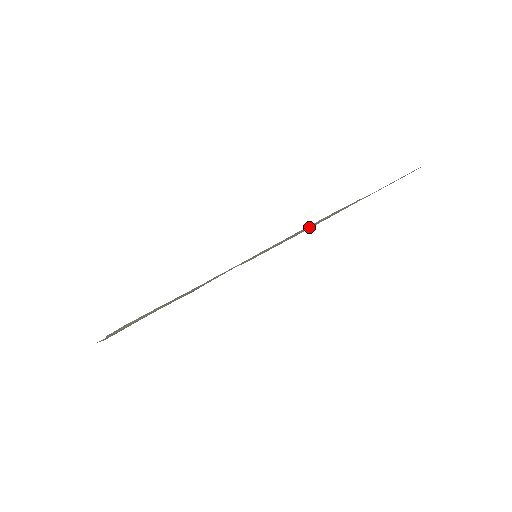
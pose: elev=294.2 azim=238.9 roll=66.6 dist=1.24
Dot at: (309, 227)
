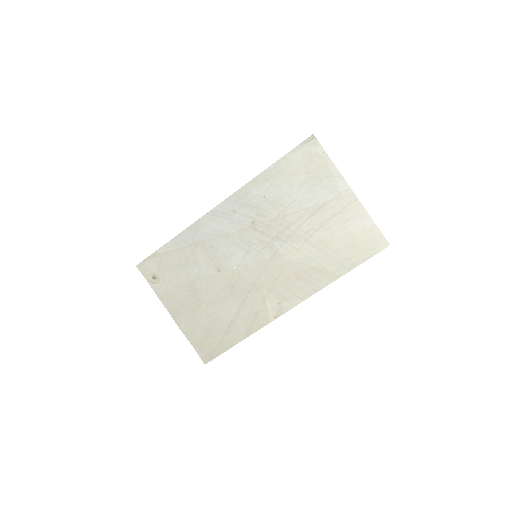
Dot at: (307, 278)
